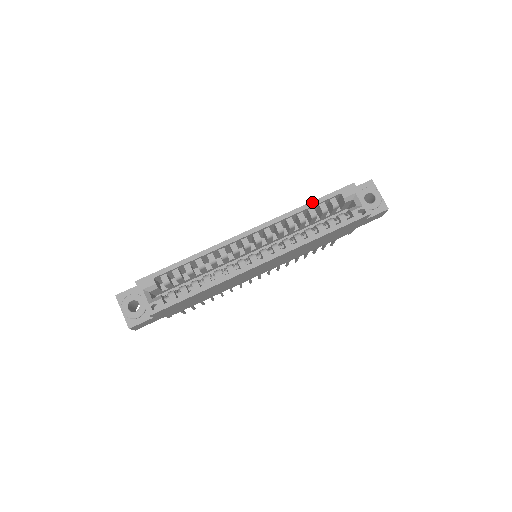
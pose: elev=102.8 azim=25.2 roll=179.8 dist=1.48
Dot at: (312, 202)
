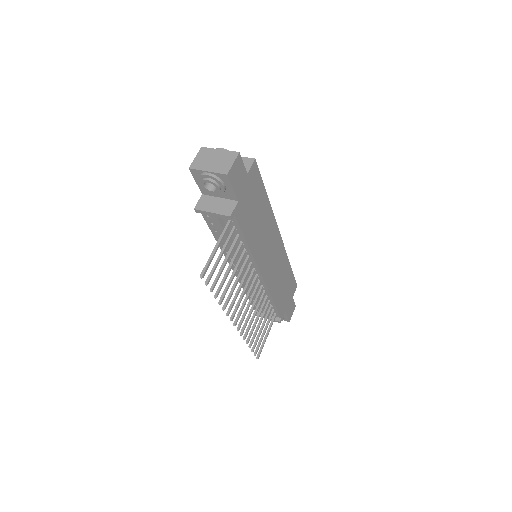
Dot at: occluded
